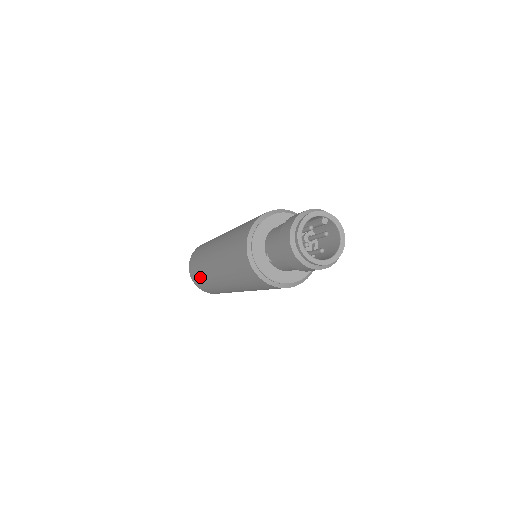
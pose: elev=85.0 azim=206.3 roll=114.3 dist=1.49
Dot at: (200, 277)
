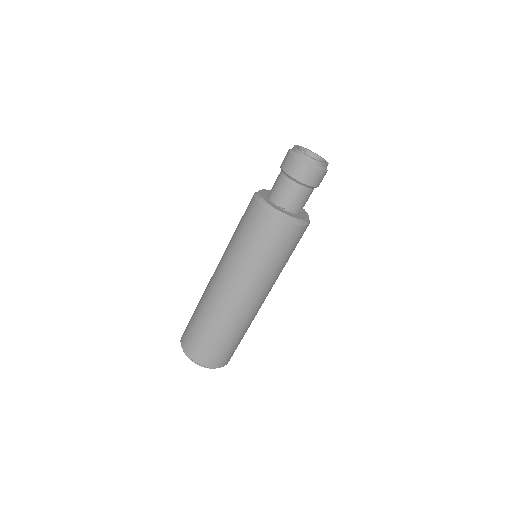
Dot at: (210, 336)
